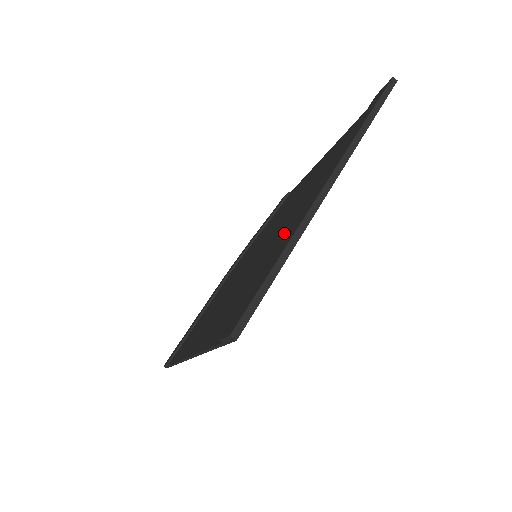
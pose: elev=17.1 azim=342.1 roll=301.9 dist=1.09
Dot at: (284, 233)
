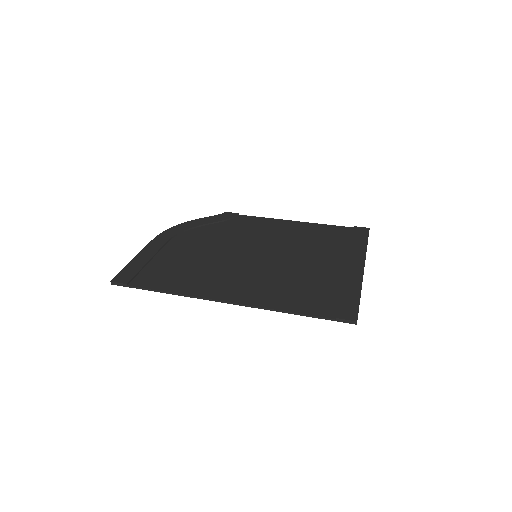
Dot at: (321, 269)
